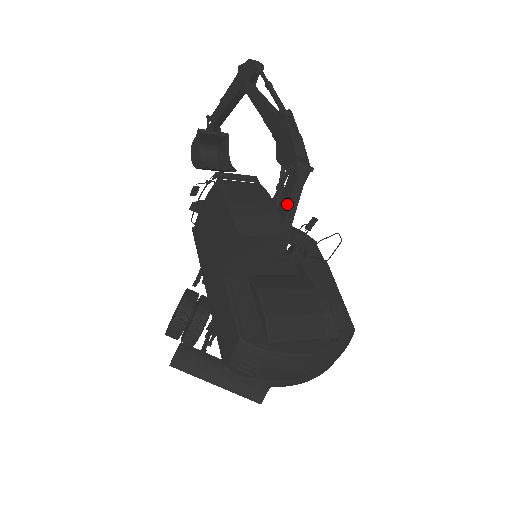
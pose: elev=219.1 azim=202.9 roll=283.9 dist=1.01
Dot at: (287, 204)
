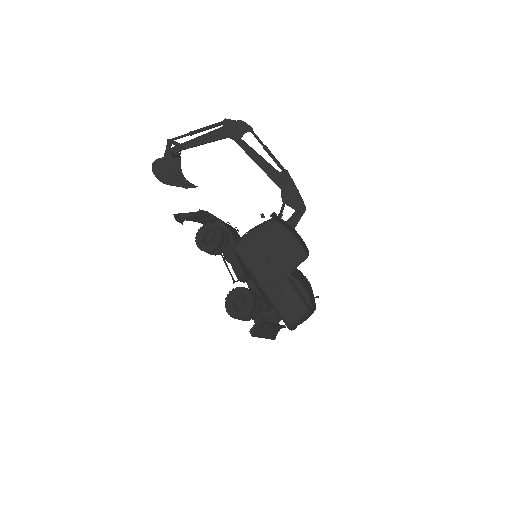
Dot at: occluded
